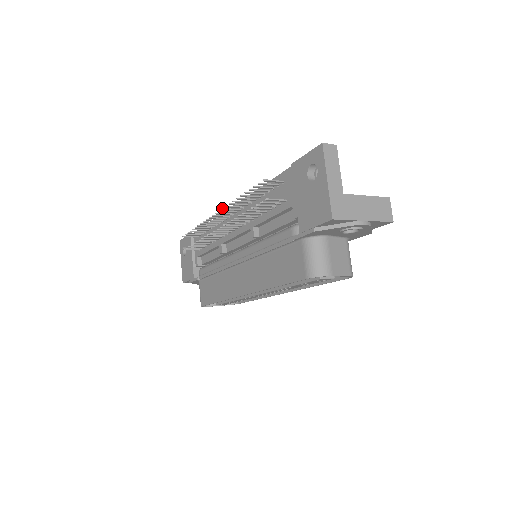
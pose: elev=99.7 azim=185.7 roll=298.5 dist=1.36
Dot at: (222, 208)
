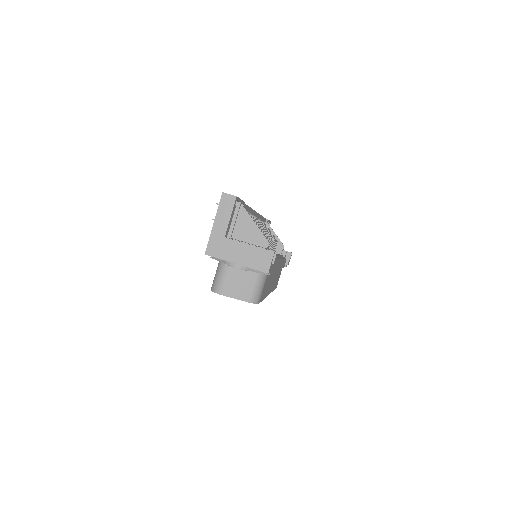
Dot at: occluded
